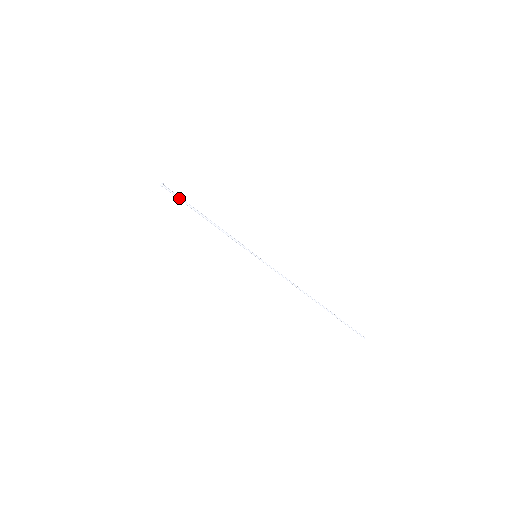
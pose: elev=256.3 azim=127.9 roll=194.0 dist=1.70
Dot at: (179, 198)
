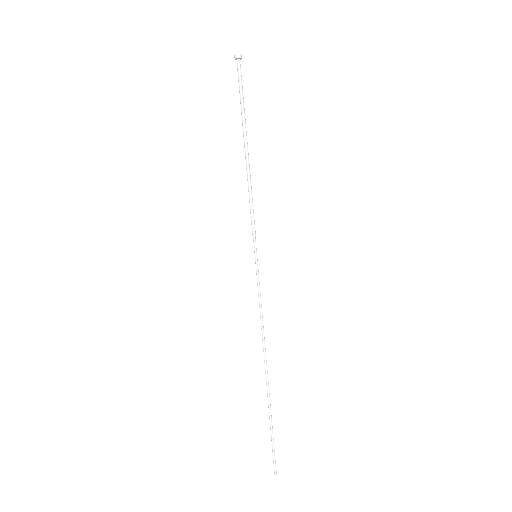
Dot at: (240, 95)
